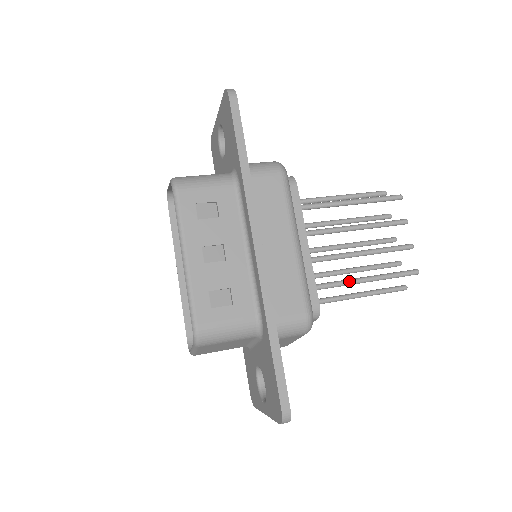
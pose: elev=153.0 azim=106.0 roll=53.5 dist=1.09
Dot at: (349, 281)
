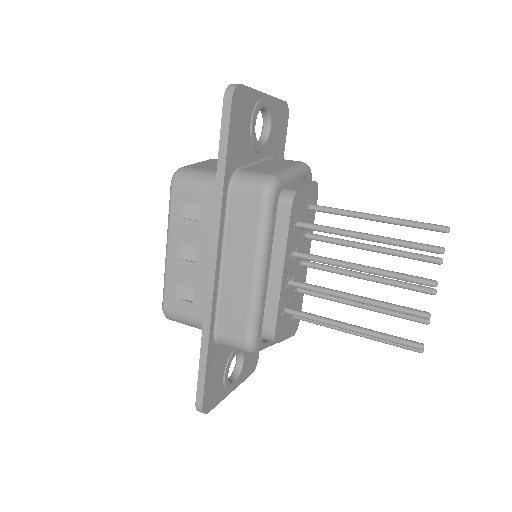
Dot at: (328, 322)
